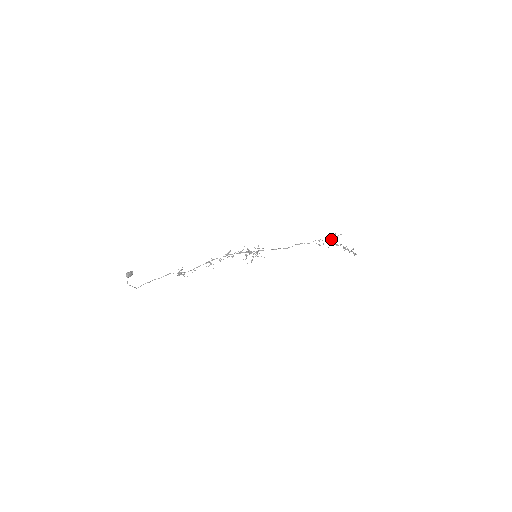
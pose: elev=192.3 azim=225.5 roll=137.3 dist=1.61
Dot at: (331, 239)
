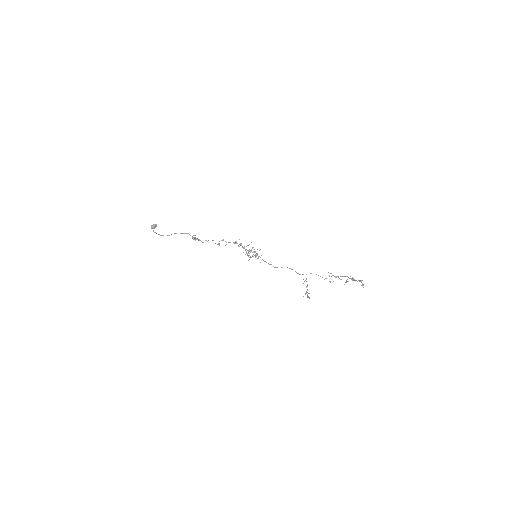
Dot at: occluded
